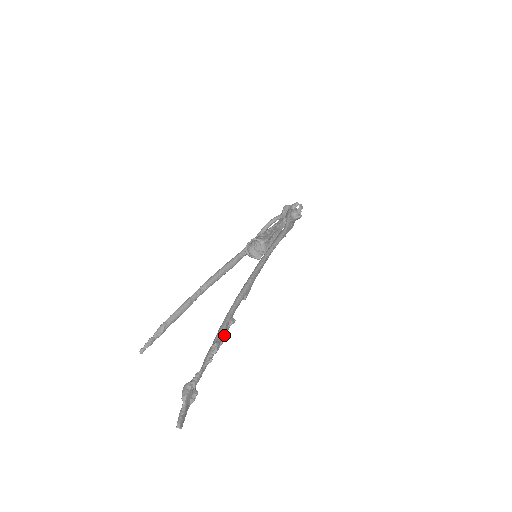
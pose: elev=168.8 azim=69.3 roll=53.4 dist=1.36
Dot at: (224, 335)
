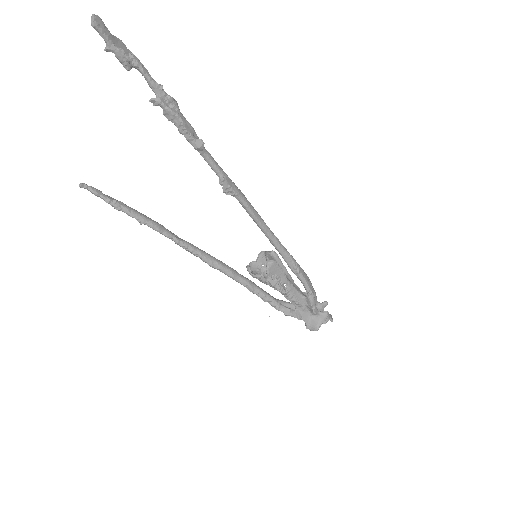
Dot at: (186, 124)
